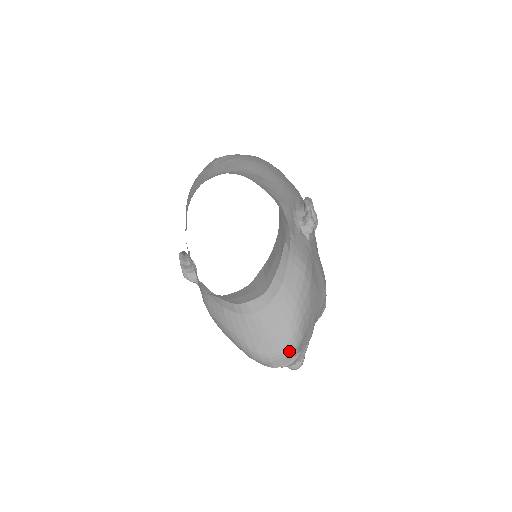
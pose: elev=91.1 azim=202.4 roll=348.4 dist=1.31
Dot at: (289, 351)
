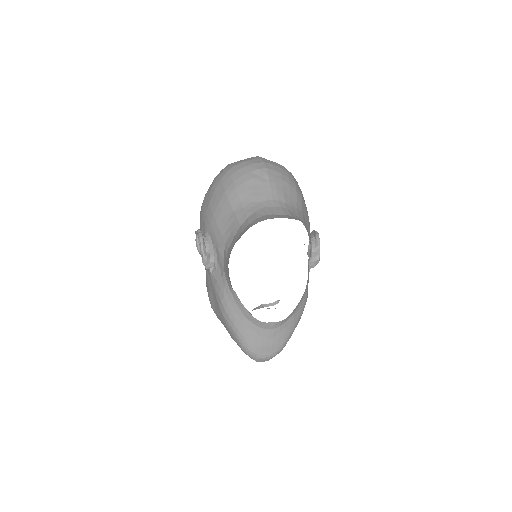
Dot at: (274, 356)
